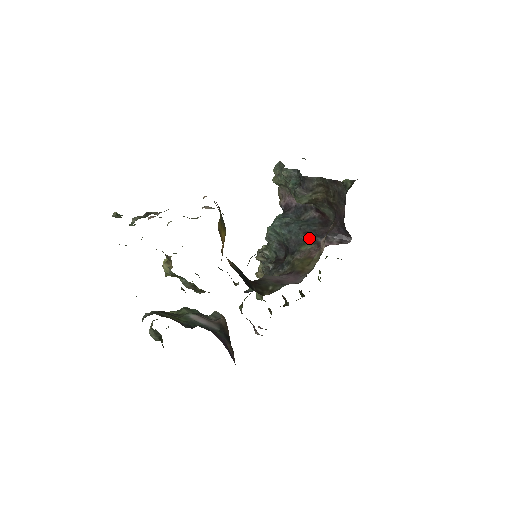
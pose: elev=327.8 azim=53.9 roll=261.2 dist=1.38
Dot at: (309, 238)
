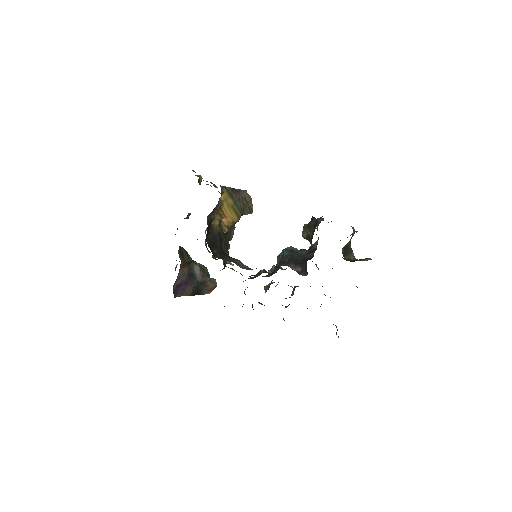
Dot at: (289, 261)
